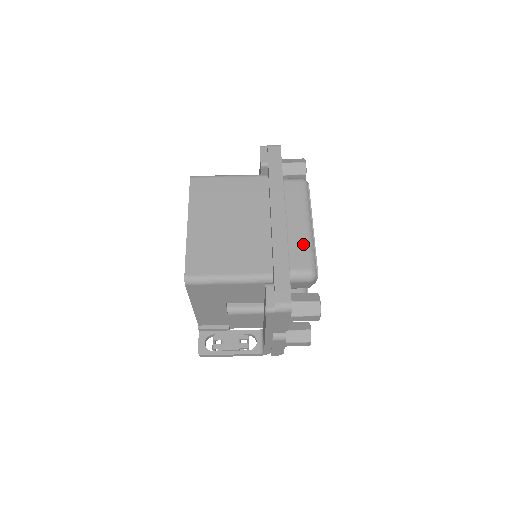
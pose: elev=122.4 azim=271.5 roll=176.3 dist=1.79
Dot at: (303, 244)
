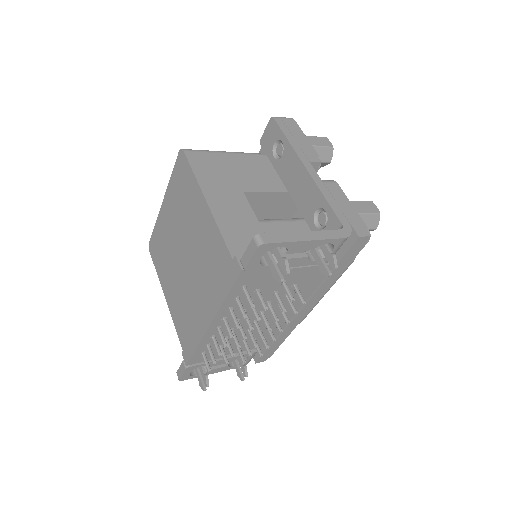
Dot at: occluded
